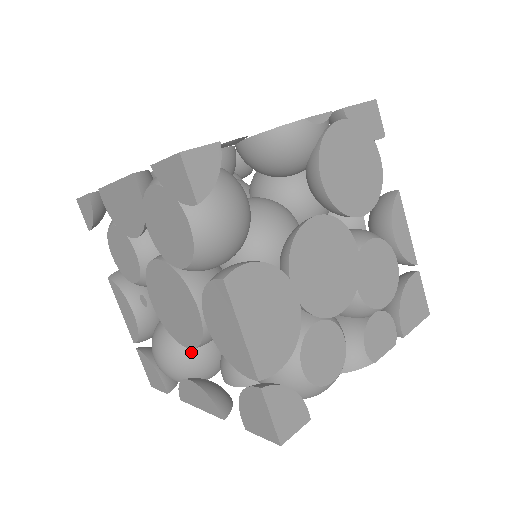
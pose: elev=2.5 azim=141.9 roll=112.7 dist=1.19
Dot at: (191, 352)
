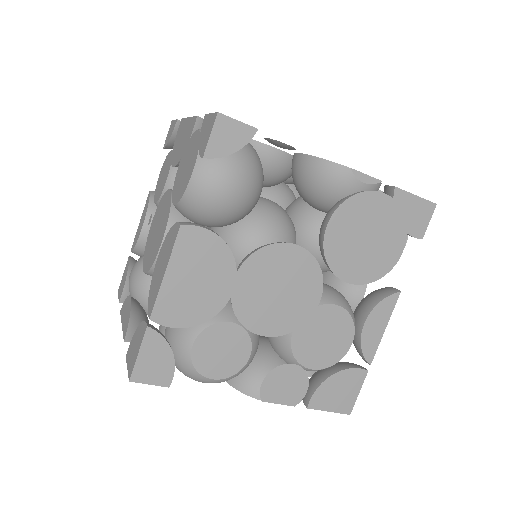
Dot at: occluded
